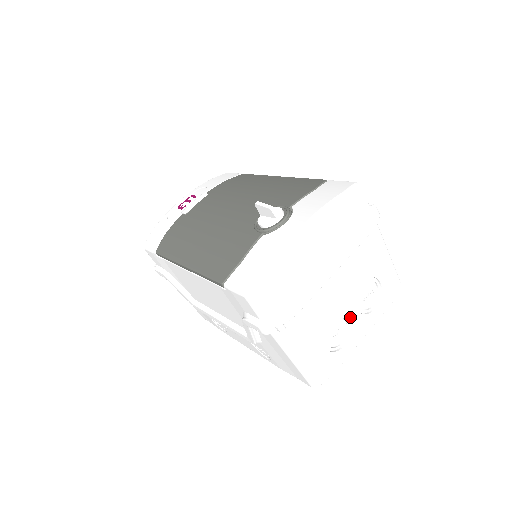
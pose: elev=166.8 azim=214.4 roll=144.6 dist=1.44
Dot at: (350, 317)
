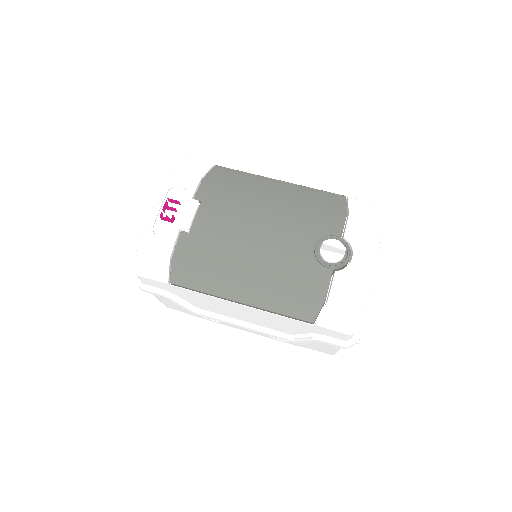
Dot at: occluded
